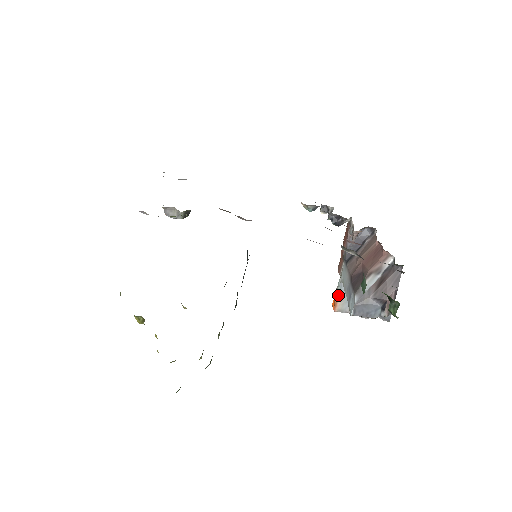
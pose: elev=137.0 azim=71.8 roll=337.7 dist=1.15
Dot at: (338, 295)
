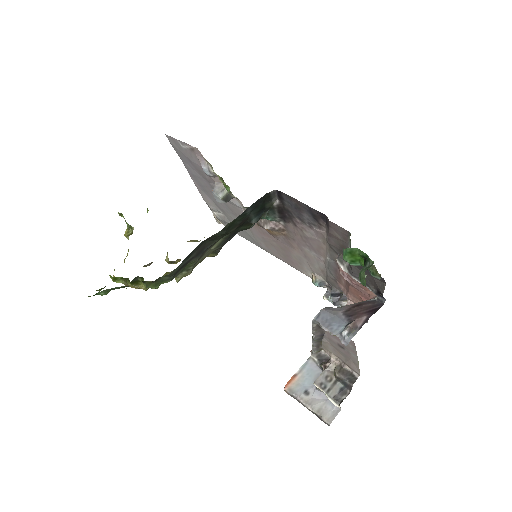
Dot at: (298, 372)
